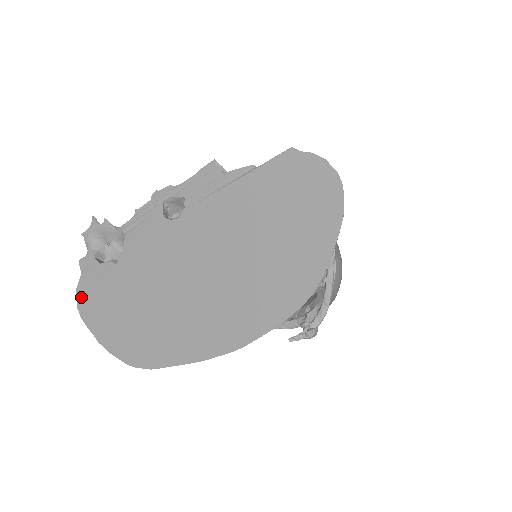
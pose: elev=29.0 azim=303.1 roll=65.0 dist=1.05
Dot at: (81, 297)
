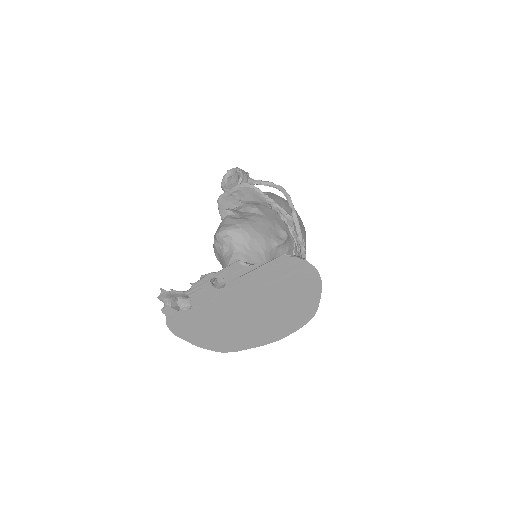
Dot at: (171, 327)
